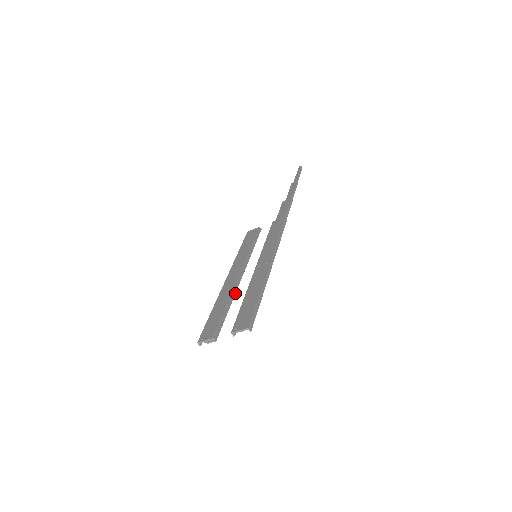
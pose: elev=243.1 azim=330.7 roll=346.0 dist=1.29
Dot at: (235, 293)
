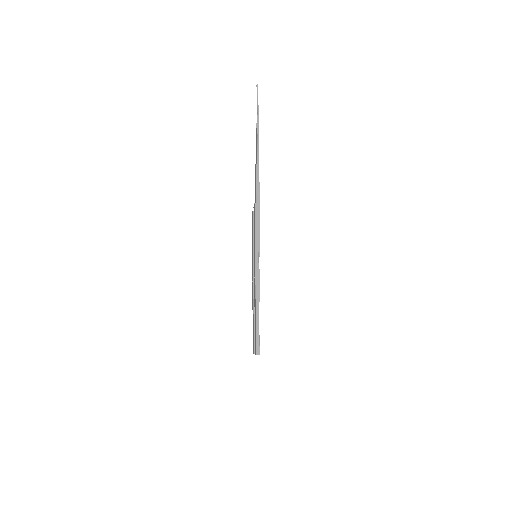
Dot at: occluded
